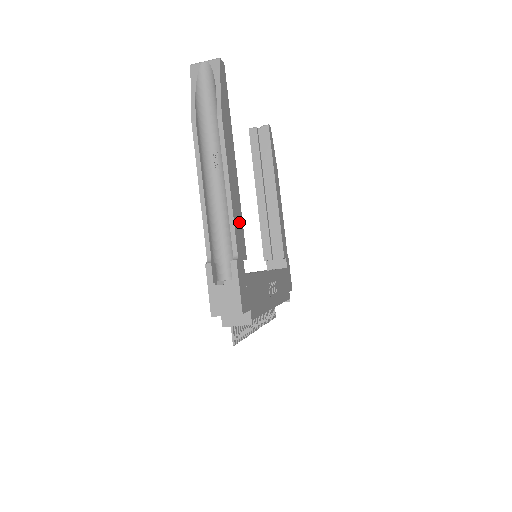
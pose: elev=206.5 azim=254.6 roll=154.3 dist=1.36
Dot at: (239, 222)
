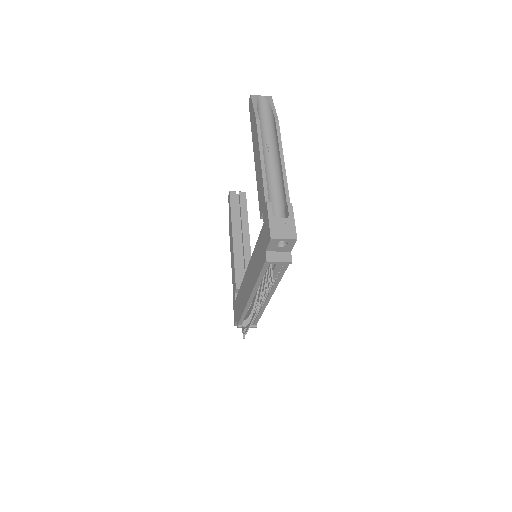
Dot at: occluded
